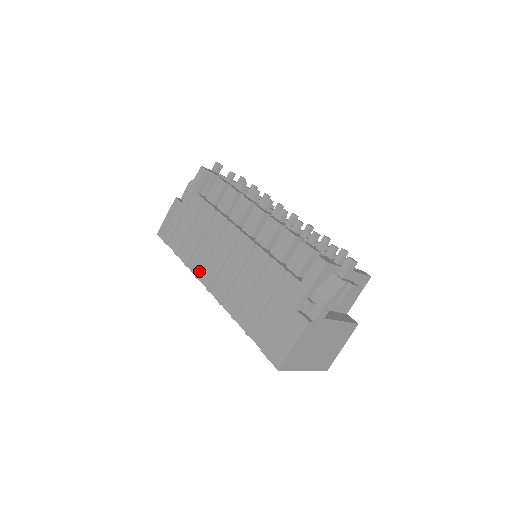
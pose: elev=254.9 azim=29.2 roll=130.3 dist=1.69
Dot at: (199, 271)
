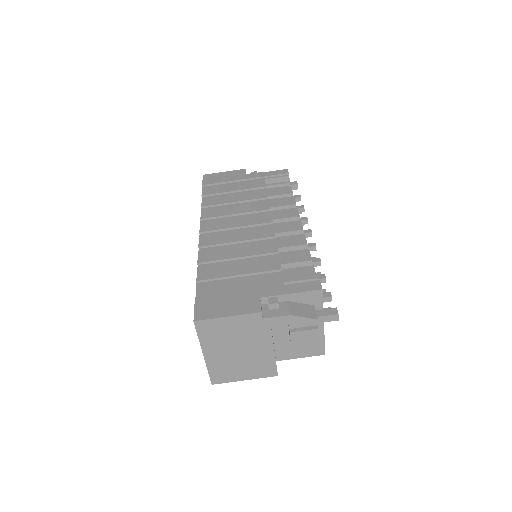
Dot at: (208, 217)
